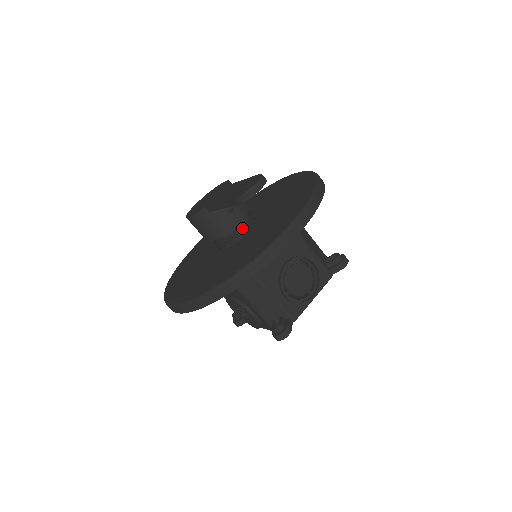
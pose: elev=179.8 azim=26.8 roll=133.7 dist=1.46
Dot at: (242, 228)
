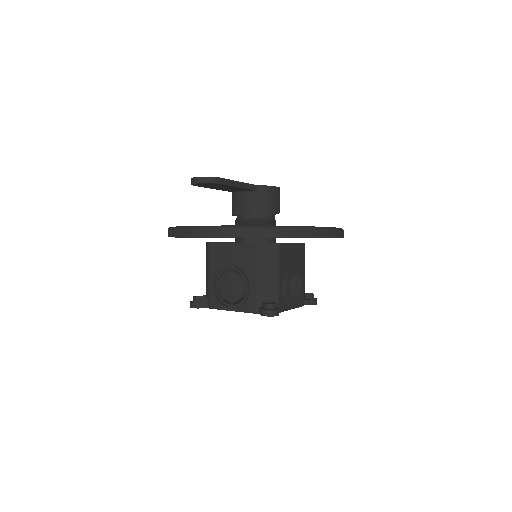
Dot at: (246, 223)
